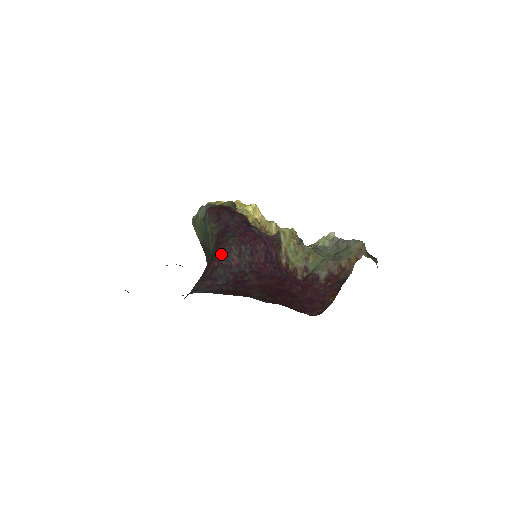
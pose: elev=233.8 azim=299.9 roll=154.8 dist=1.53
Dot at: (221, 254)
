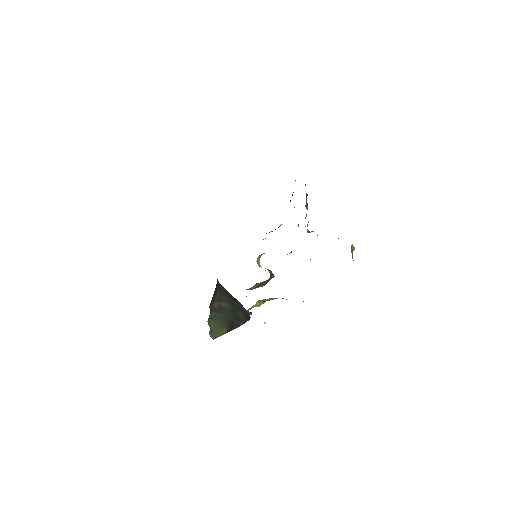
Dot at: occluded
